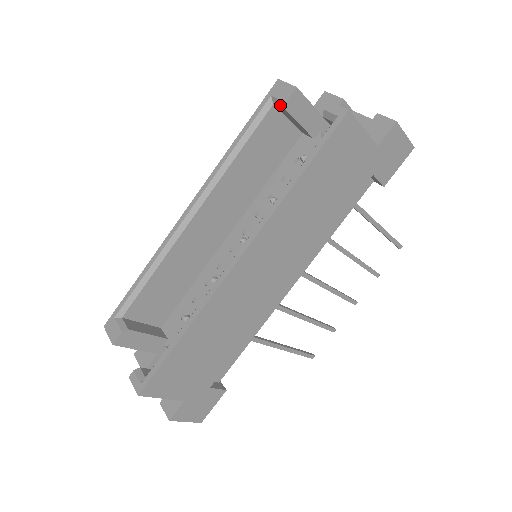
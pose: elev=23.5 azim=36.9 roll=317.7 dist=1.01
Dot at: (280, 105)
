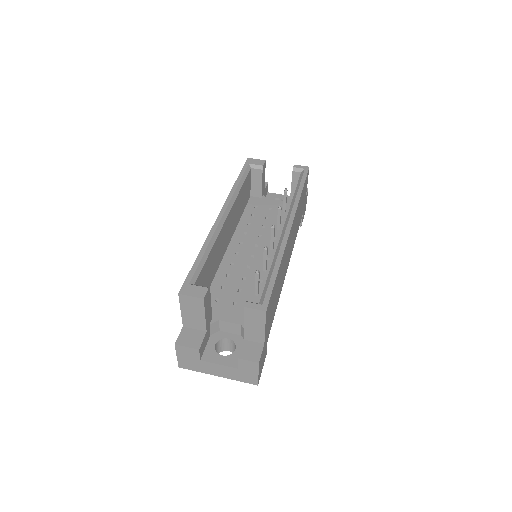
Dot at: (258, 168)
